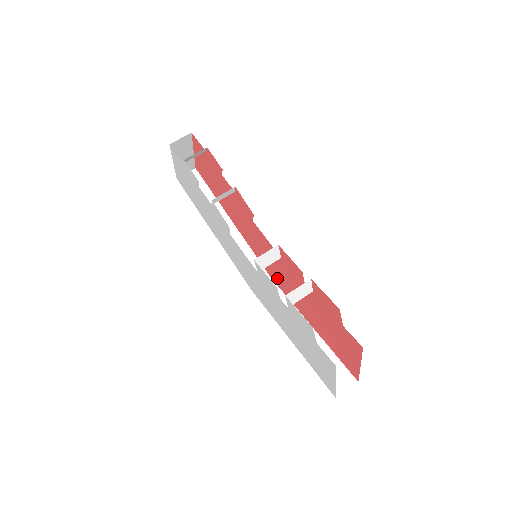
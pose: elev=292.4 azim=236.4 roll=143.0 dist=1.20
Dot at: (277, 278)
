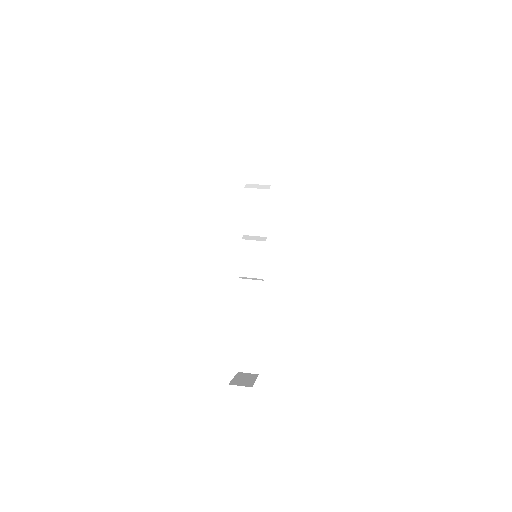
Dot at: occluded
